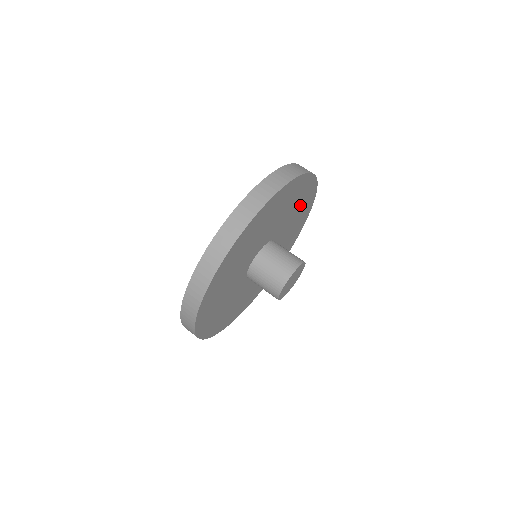
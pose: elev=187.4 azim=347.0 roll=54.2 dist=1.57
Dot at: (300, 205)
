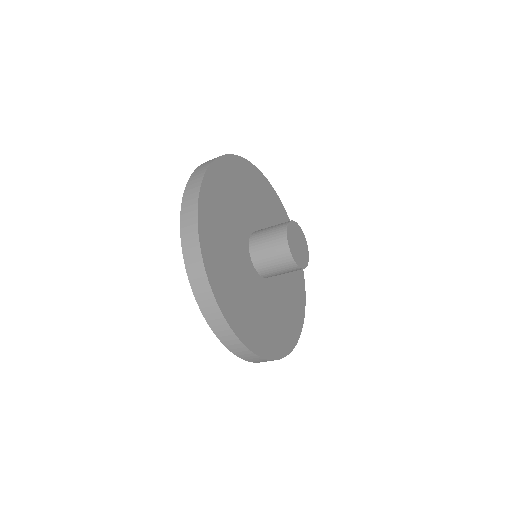
Dot at: (267, 203)
